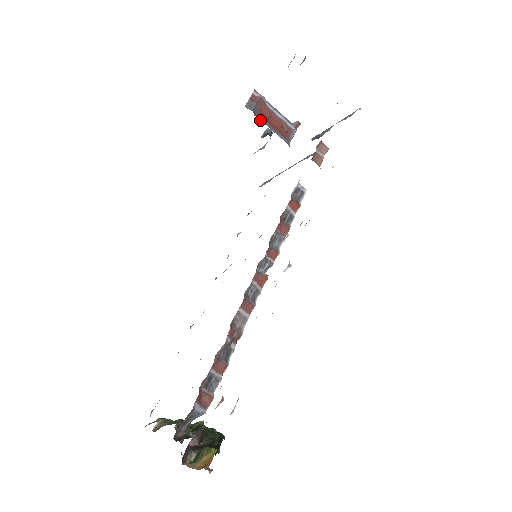
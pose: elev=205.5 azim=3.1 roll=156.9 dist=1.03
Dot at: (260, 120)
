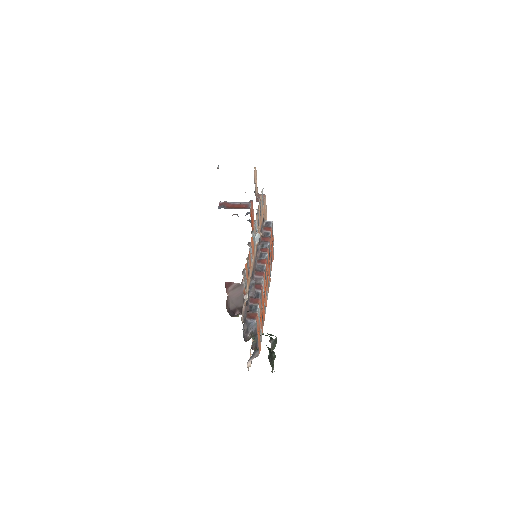
Dot at: occluded
